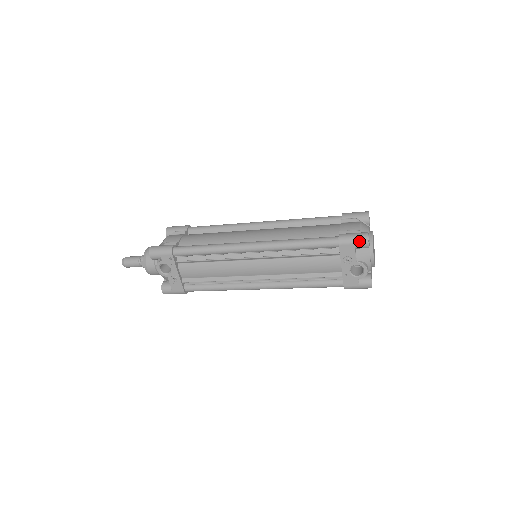
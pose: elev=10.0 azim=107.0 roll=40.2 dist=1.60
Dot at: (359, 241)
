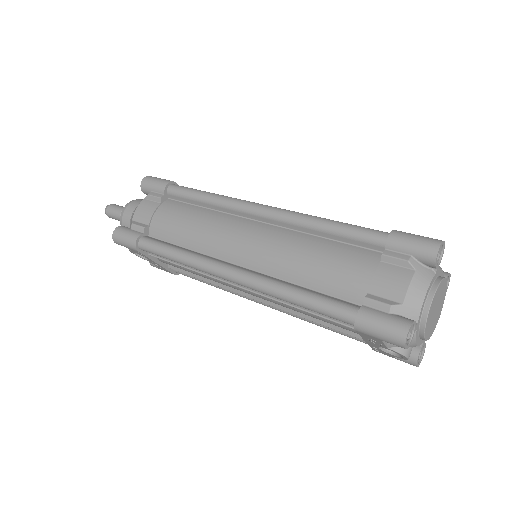
Dot at: (389, 340)
